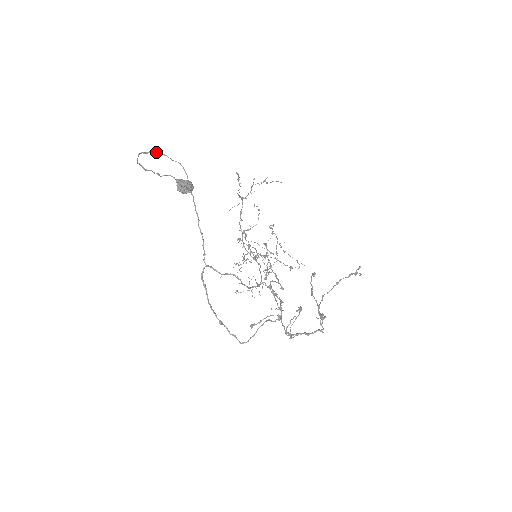
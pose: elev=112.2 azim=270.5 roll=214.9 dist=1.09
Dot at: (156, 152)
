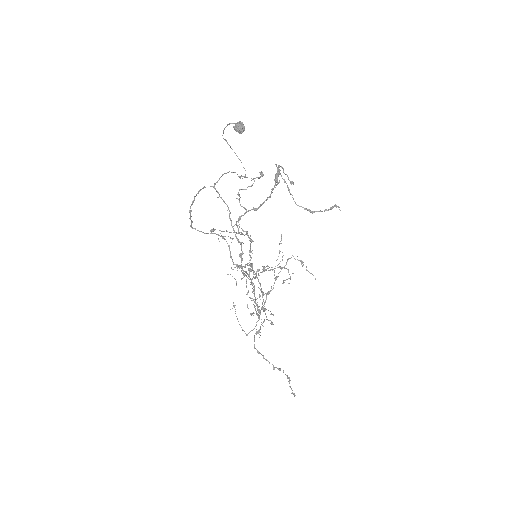
Dot at: (236, 155)
